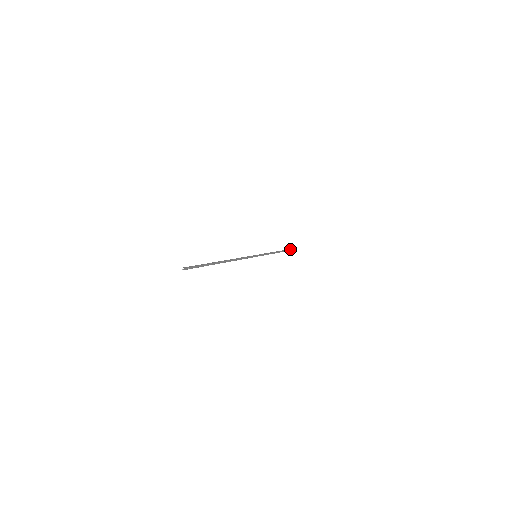
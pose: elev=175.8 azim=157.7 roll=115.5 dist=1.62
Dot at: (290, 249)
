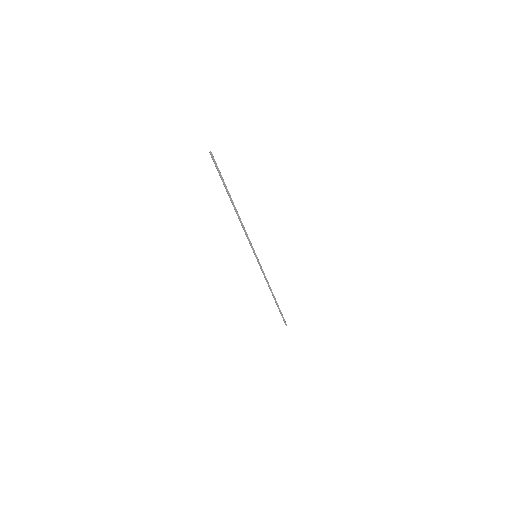
Dot at: occluded
